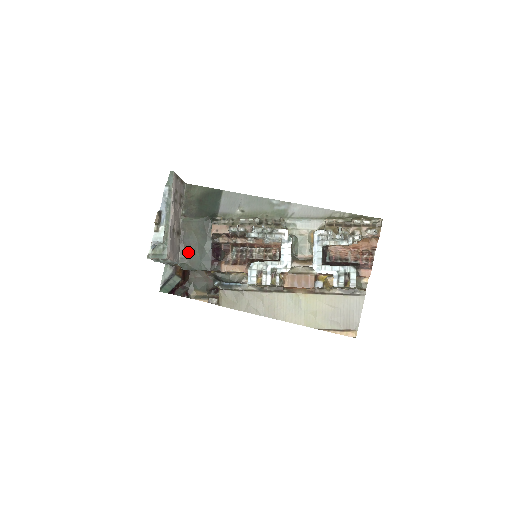
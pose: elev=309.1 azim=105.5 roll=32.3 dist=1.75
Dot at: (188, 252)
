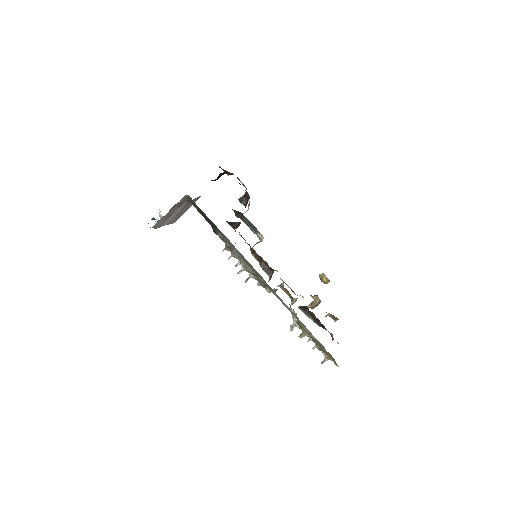
Dot at: occluded
